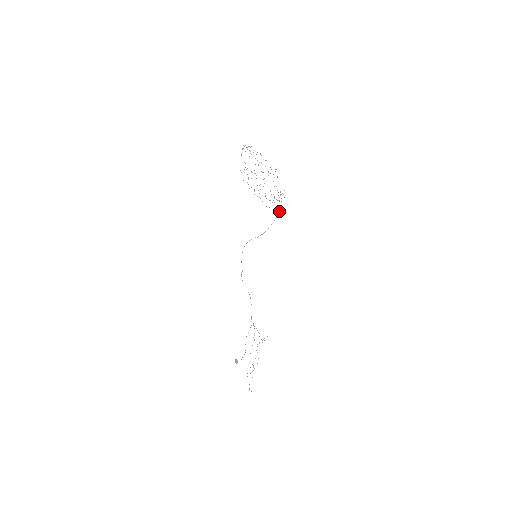
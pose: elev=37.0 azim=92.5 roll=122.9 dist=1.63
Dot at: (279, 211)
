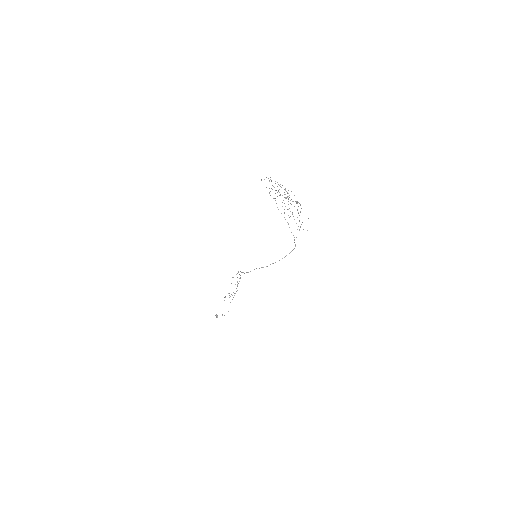
Dot at: (295, 244)
